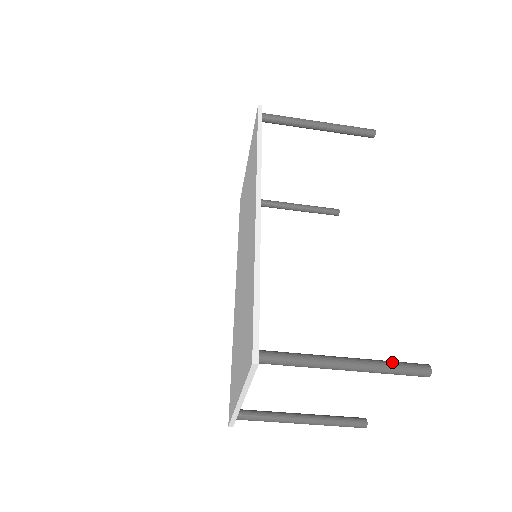
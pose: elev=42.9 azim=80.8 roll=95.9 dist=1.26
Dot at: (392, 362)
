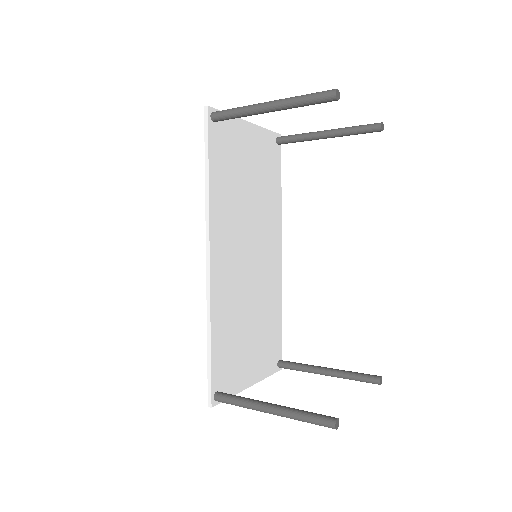
Dot at: (304, 415)
